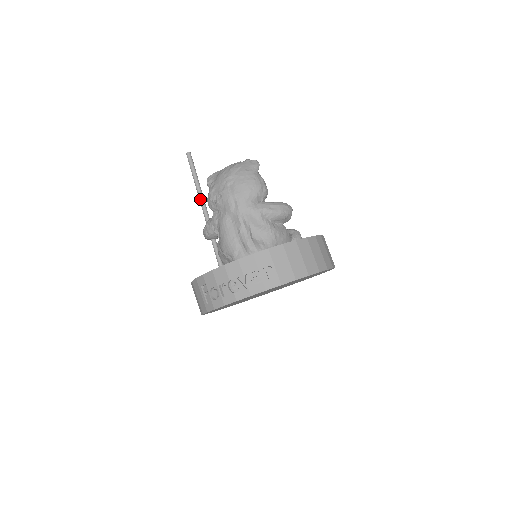
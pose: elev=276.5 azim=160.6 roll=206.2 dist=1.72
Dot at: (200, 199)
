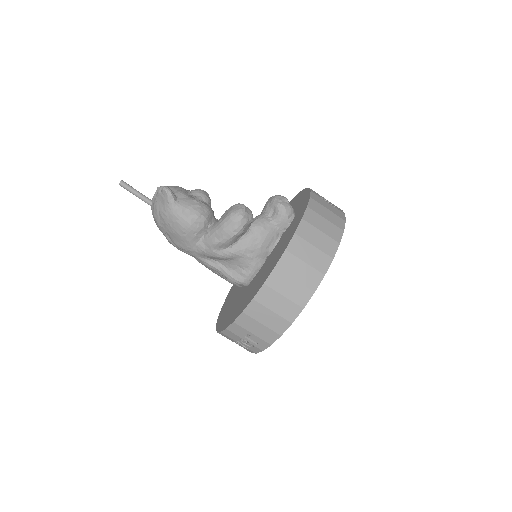
Dot at: occluded
